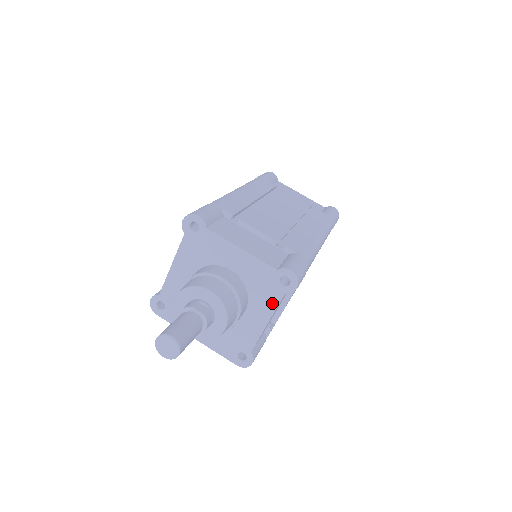
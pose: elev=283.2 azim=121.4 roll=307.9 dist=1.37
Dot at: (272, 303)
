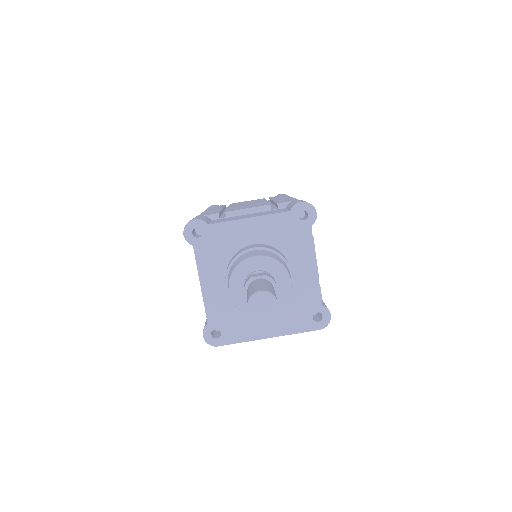
Dot at: (307, 244)
